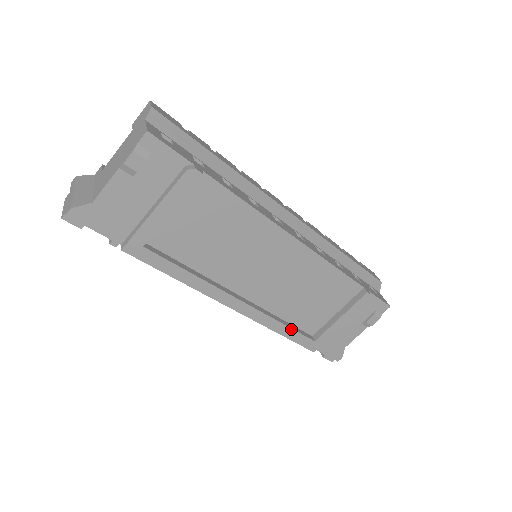
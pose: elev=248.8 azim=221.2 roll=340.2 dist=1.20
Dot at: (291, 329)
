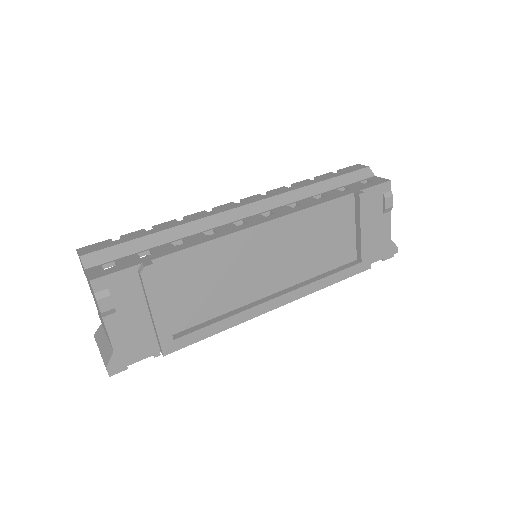
Dot at: (334, 274)
